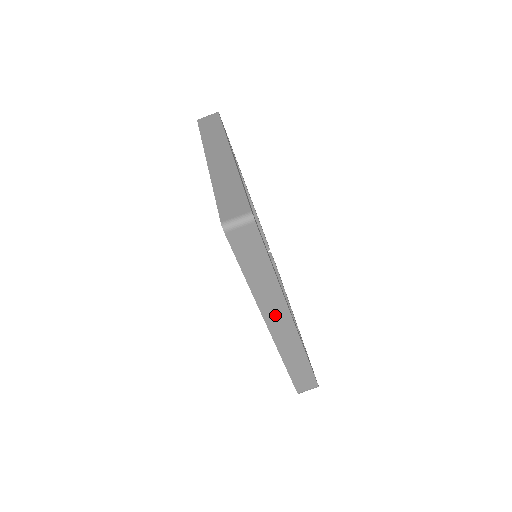
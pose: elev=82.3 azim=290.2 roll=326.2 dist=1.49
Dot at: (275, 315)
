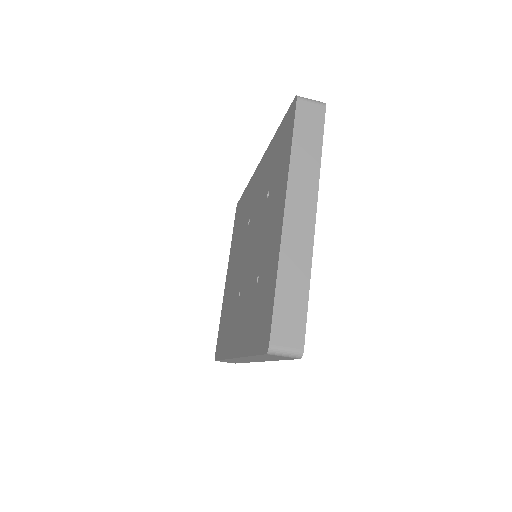
Dot at: (248, 359)
